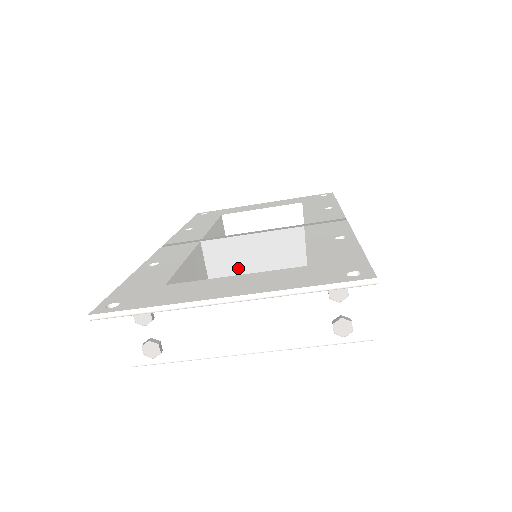
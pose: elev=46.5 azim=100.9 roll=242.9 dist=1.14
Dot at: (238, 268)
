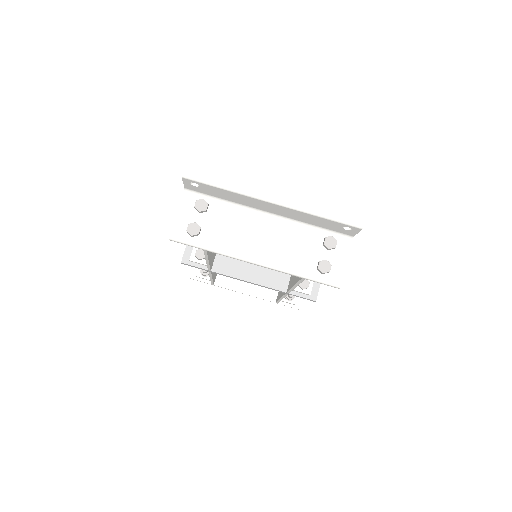
Dot at: occluded
